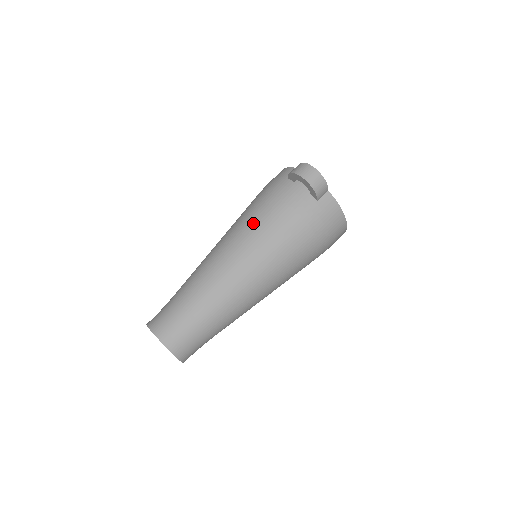
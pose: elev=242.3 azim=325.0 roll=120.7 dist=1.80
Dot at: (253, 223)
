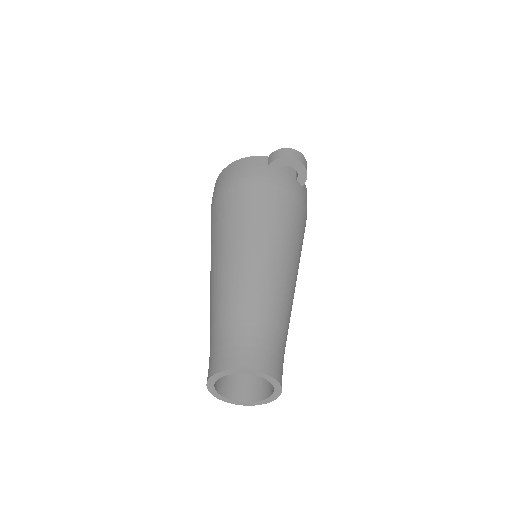
Dot at: (271, 213)
